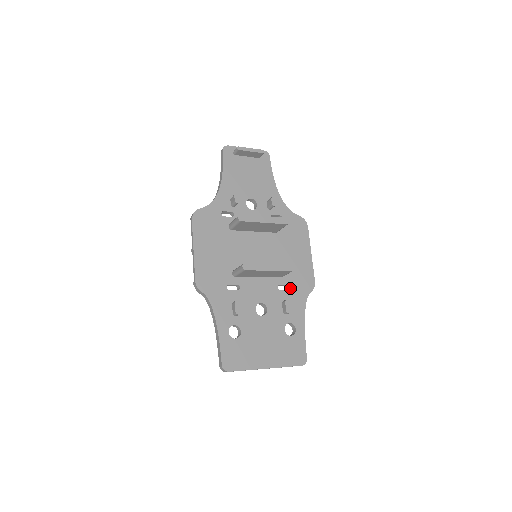
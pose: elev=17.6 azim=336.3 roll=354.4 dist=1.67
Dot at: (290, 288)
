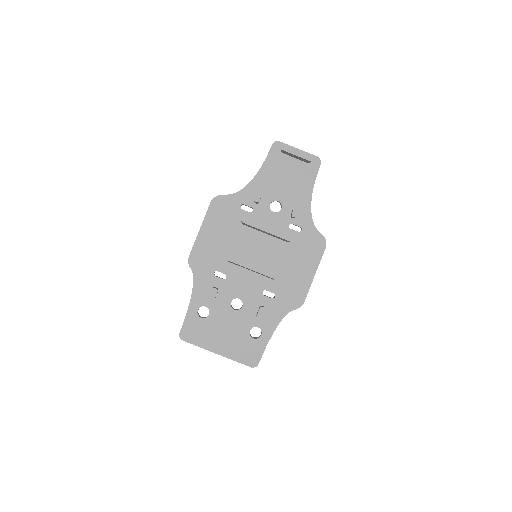
Dot at: (275, 297)
